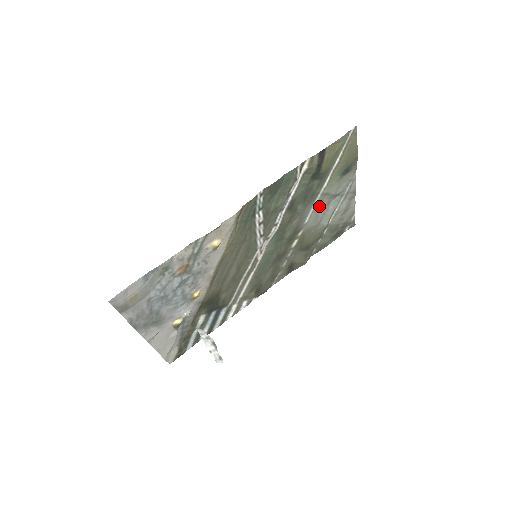
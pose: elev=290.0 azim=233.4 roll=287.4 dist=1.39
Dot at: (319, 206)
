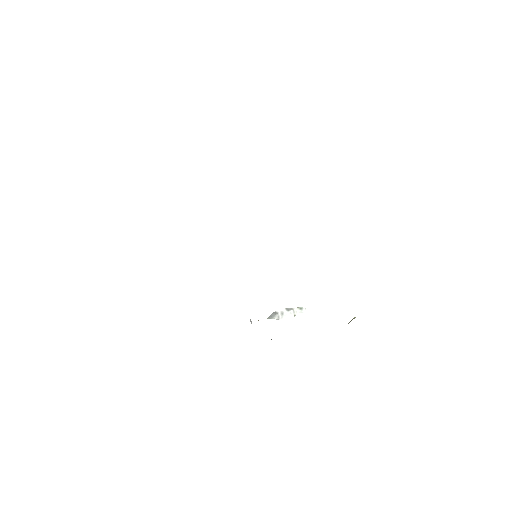
Dot at: occluded
